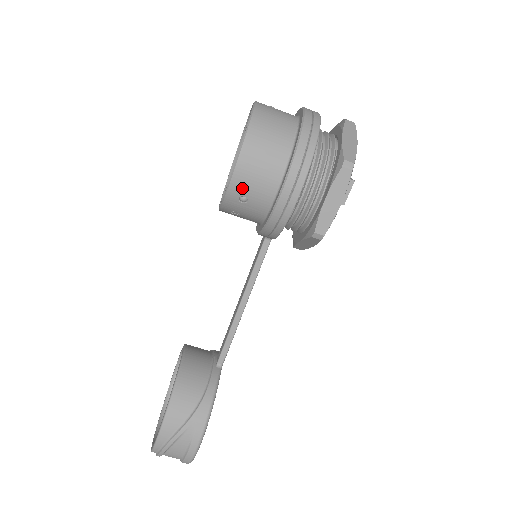
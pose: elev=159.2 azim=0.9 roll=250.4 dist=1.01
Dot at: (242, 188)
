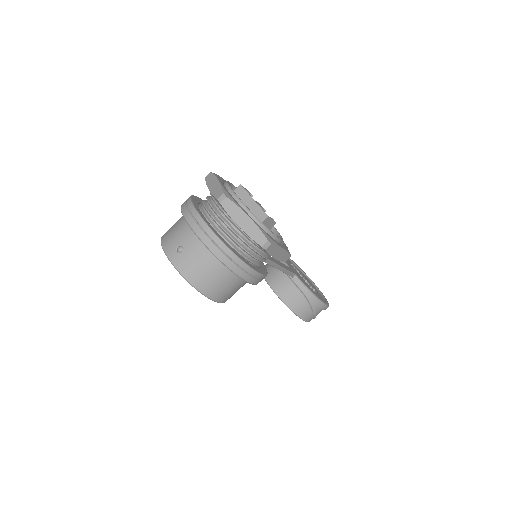
Dot at: (231, 296)
